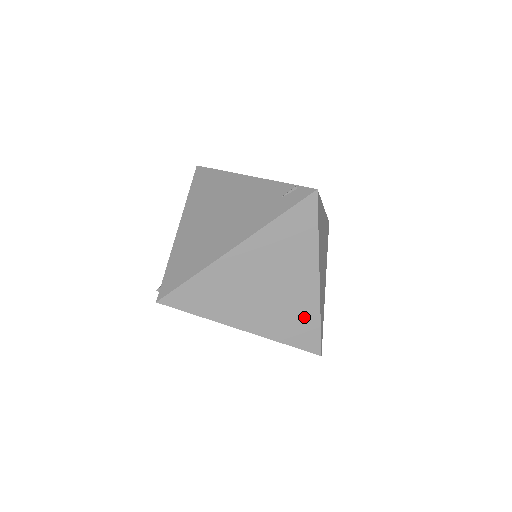
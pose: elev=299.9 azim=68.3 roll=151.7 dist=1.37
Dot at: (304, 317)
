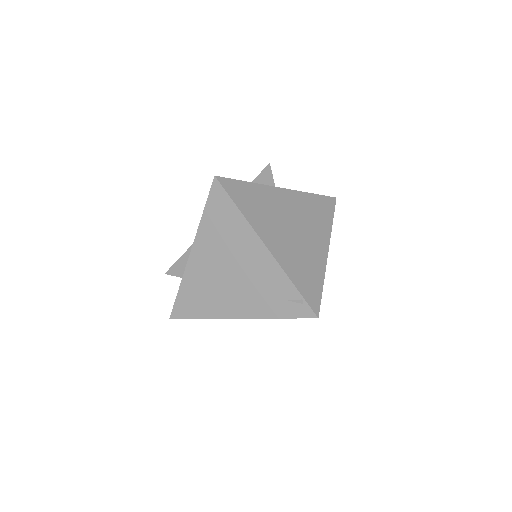
Dot at: occluded
